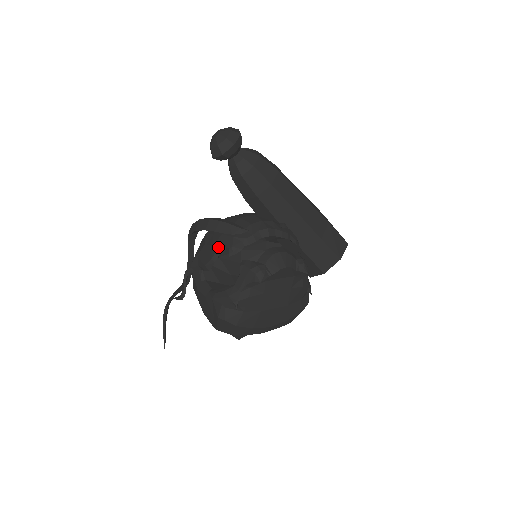
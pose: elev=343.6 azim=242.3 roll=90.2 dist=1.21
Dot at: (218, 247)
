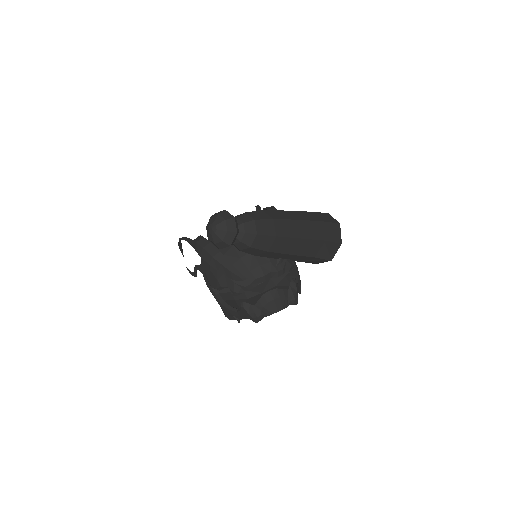
Dot at: (221, 285)
